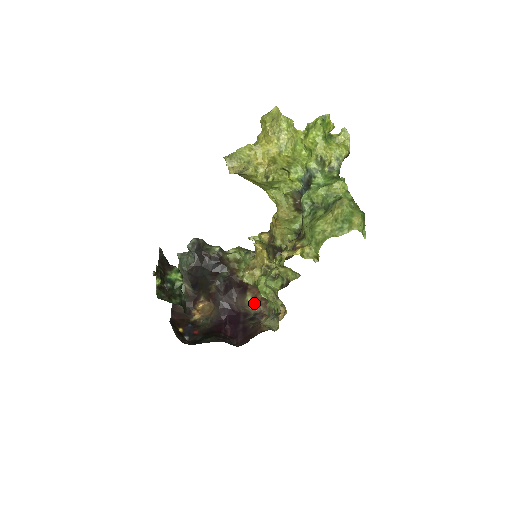
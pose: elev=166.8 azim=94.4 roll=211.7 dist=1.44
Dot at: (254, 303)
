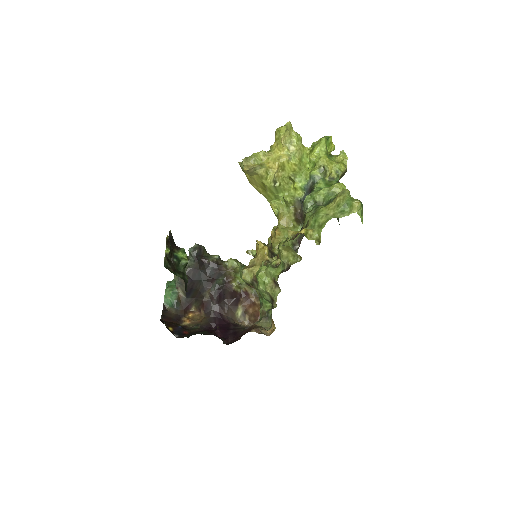
Dot at: (244, 318)
